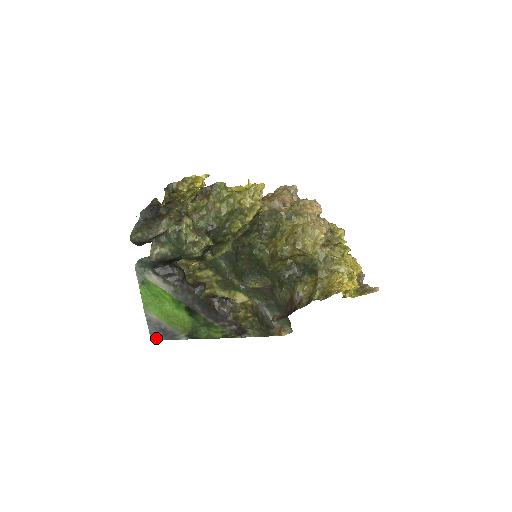
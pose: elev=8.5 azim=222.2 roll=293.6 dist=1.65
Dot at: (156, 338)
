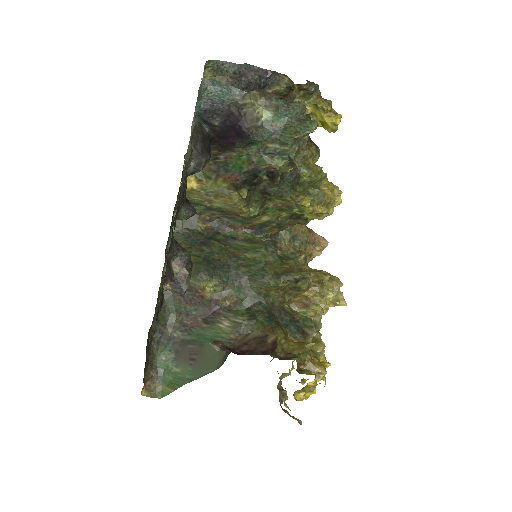
Dot at: occluded
